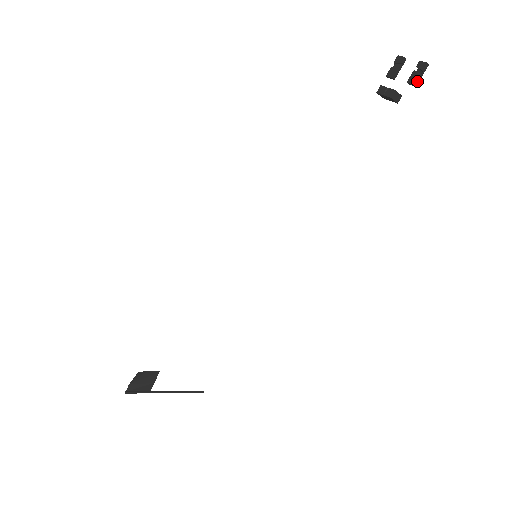
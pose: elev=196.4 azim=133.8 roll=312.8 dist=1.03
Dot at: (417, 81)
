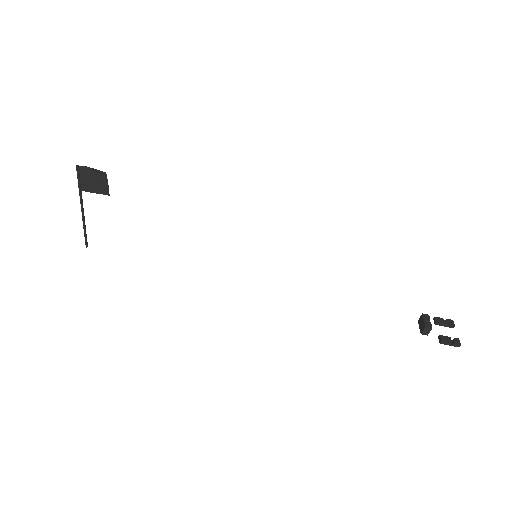
Dot at: (445, 343)
